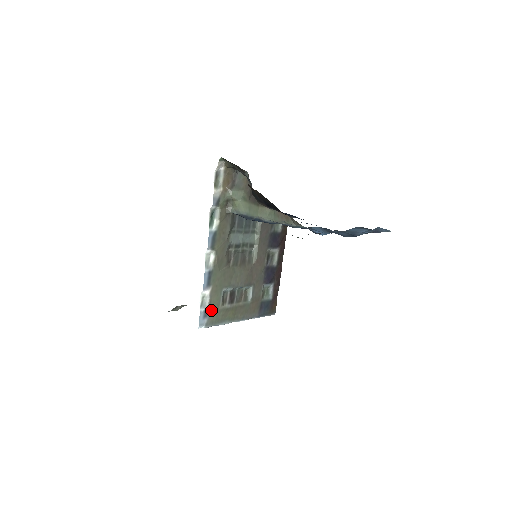
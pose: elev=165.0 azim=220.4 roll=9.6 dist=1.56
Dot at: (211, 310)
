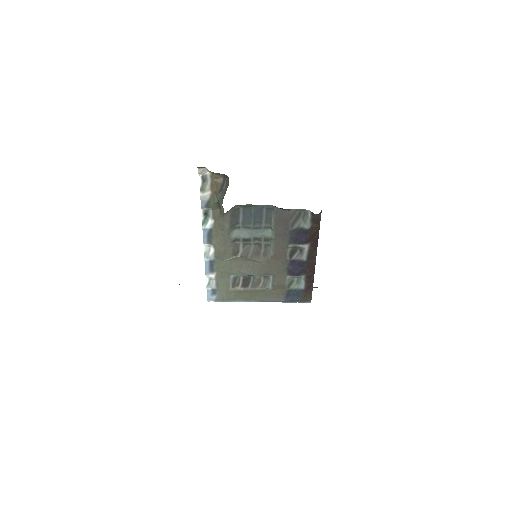
Dot at: (220, 290)
